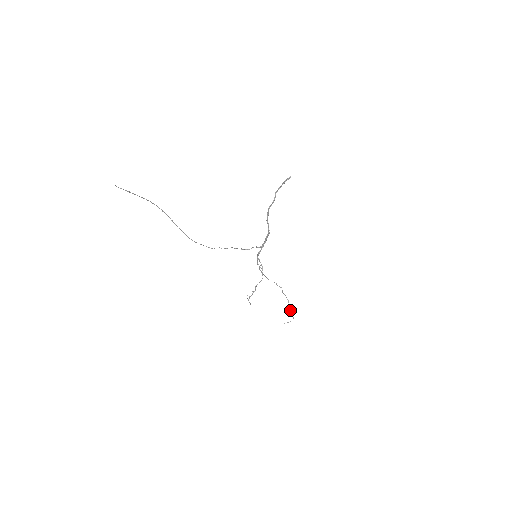
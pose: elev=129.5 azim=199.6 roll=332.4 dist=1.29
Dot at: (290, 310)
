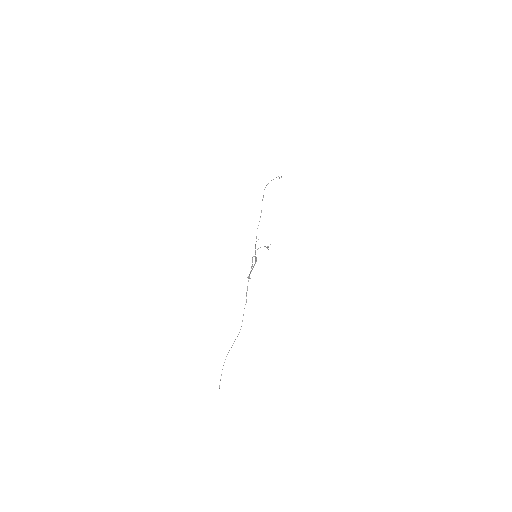
Dot at: occluded
